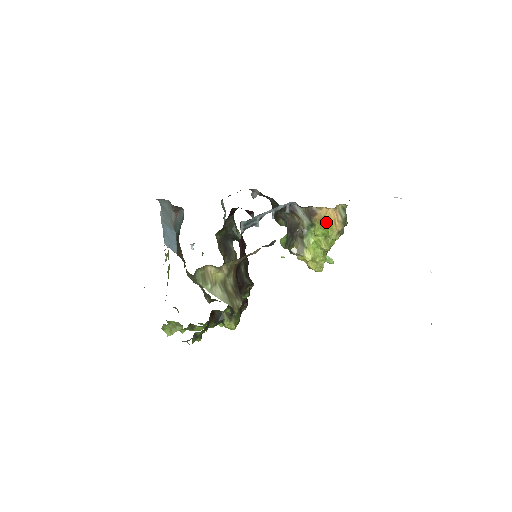
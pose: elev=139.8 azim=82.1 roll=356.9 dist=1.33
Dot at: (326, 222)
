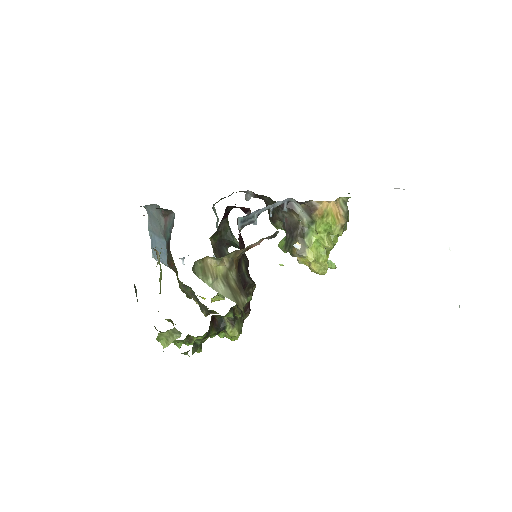
Dot at: (328, 216)
